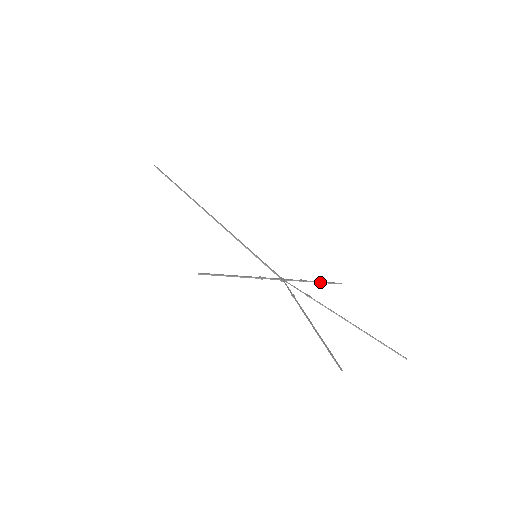
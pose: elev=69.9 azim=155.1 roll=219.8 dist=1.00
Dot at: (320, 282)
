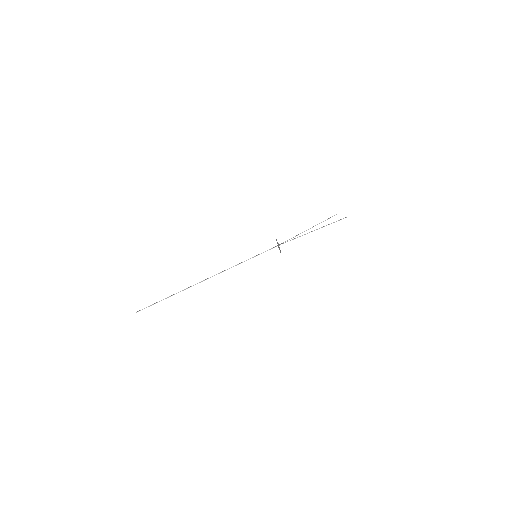
Dot at: occluded
